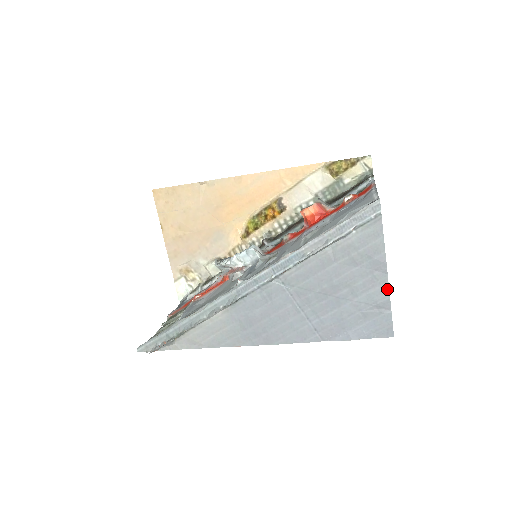
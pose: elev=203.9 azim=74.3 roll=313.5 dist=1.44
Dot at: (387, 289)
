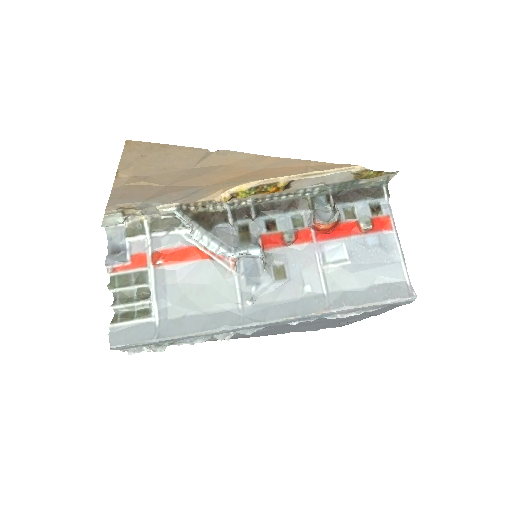
Dot at: occluded
